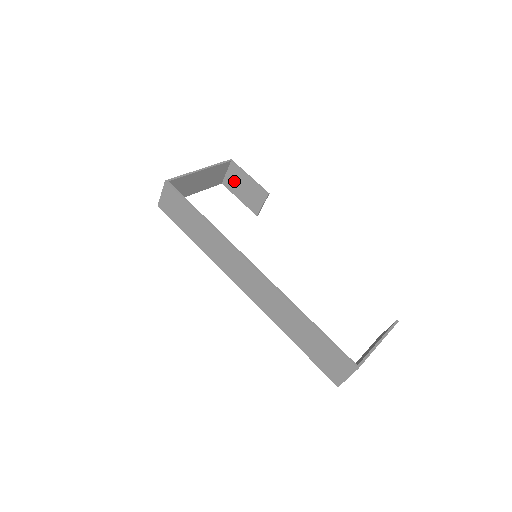
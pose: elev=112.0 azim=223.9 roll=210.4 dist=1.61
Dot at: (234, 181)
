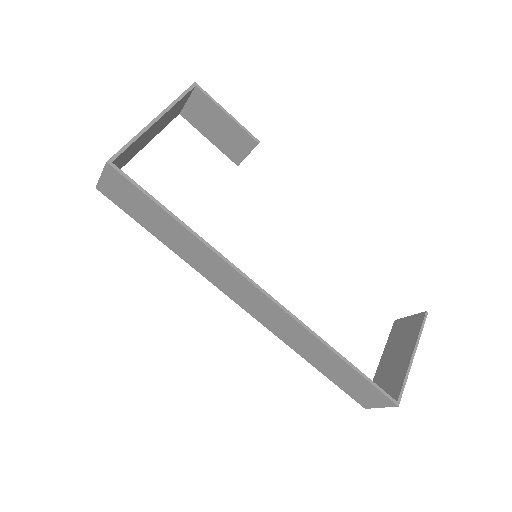
Dot at: (201, 115)
